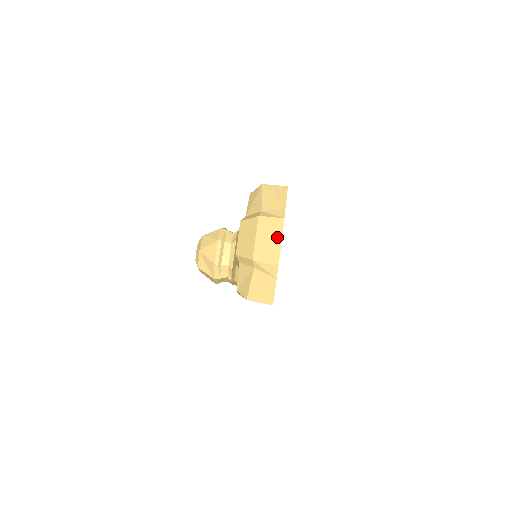
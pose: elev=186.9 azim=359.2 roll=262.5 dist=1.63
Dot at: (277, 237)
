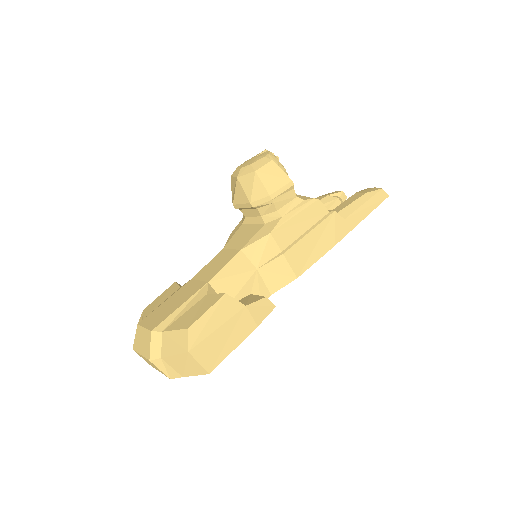
Dot at: (158, 370)
